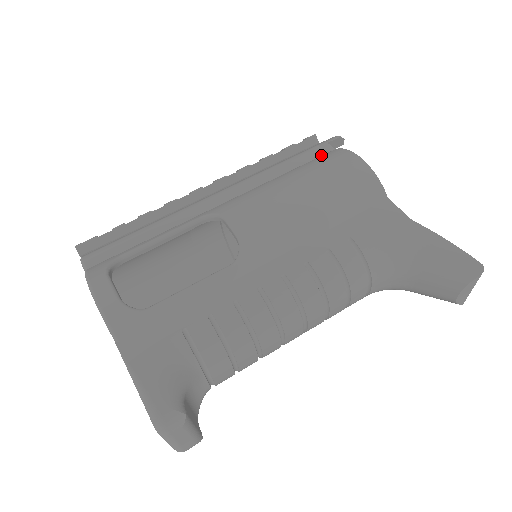
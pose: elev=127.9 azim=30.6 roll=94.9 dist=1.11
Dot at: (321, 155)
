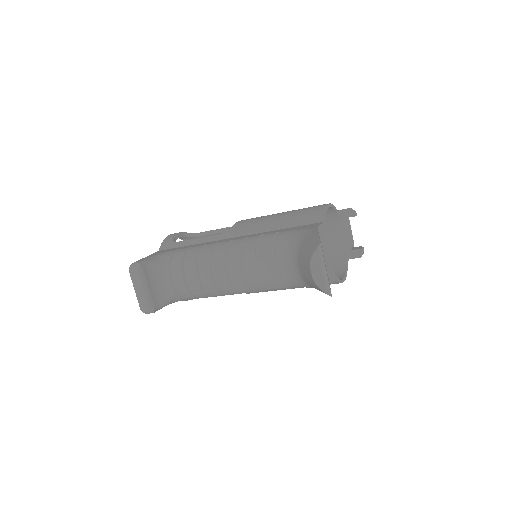
Dot at: occluded
